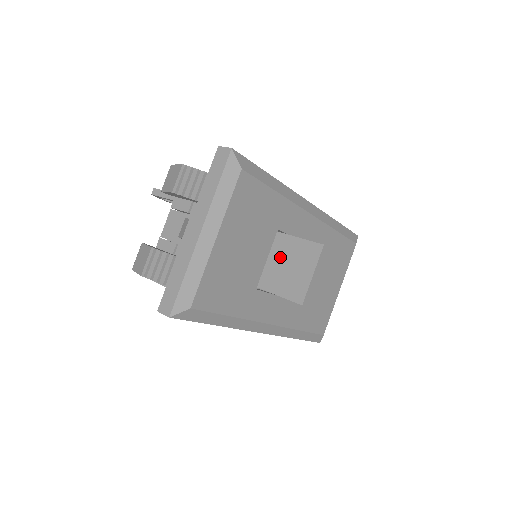
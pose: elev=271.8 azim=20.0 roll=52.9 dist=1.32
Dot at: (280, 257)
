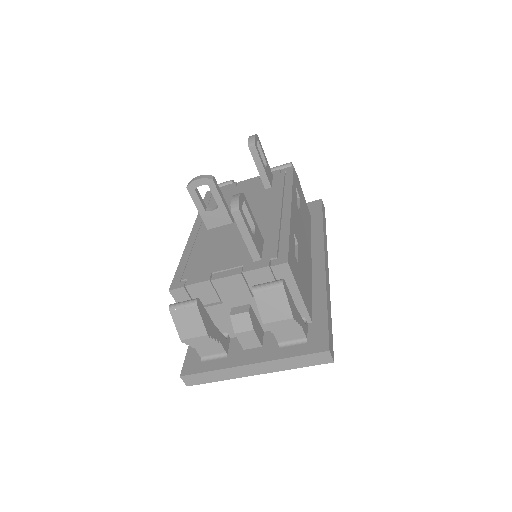
Dot at: occluded
